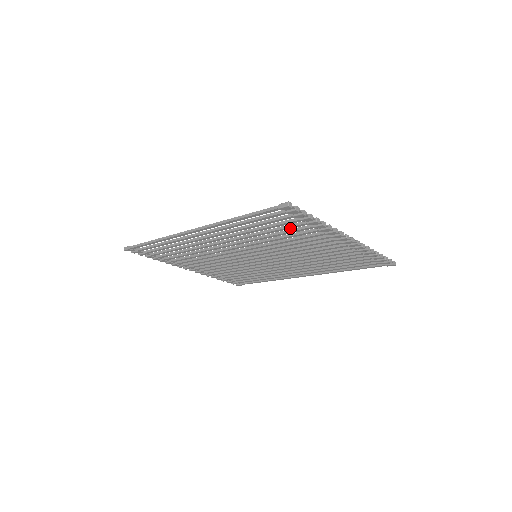
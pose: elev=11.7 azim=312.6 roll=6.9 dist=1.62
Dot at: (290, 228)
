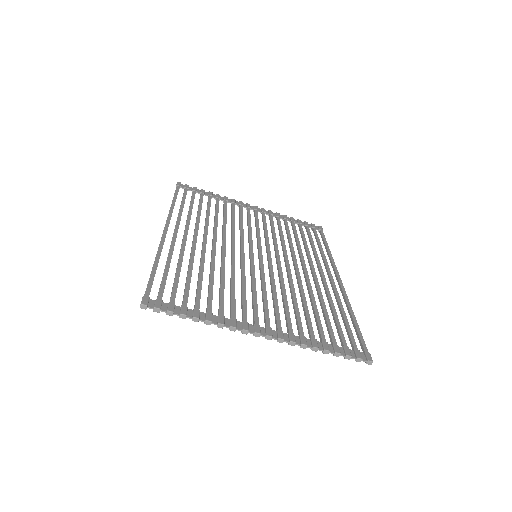
Dot at: (199, 296)
